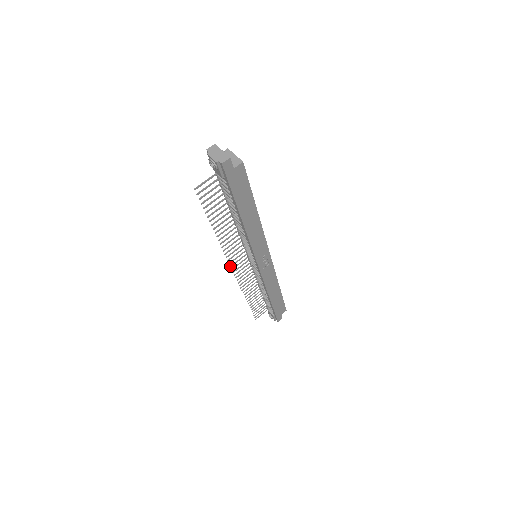
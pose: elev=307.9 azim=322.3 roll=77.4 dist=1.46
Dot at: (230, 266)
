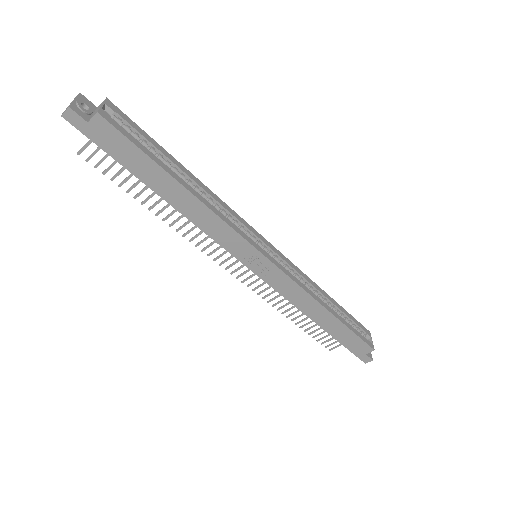
Dot at: (219, 264)
